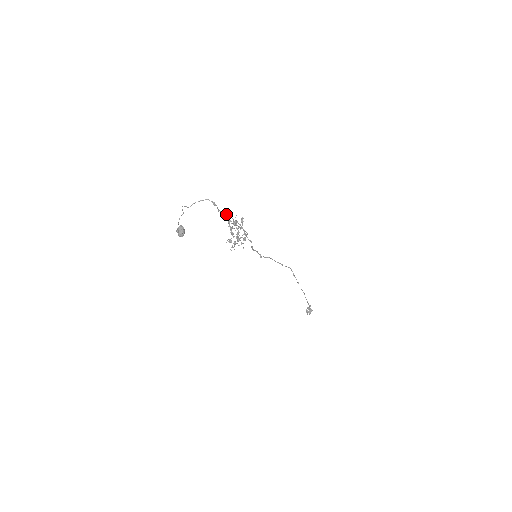
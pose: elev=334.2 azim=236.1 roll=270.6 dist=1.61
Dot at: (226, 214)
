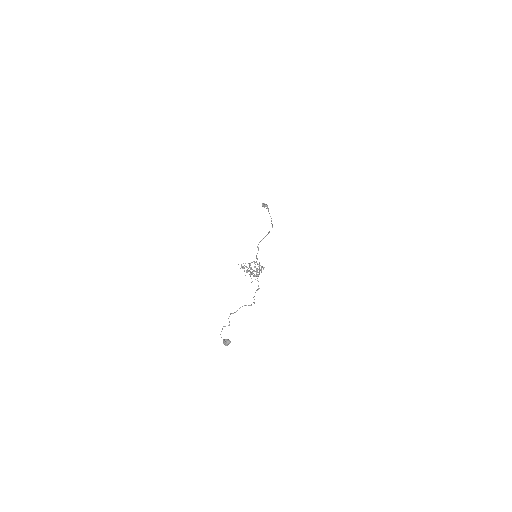
Dot at: occluded
